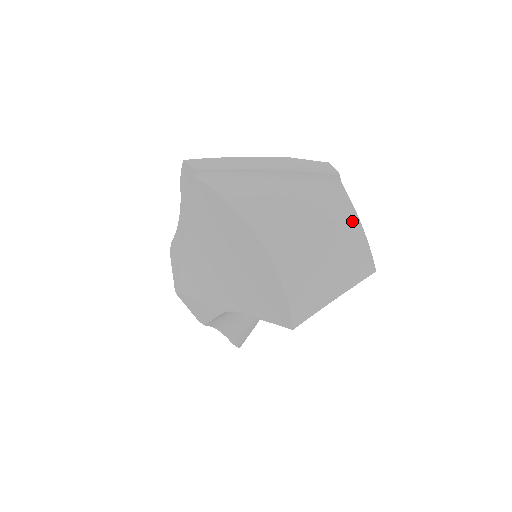
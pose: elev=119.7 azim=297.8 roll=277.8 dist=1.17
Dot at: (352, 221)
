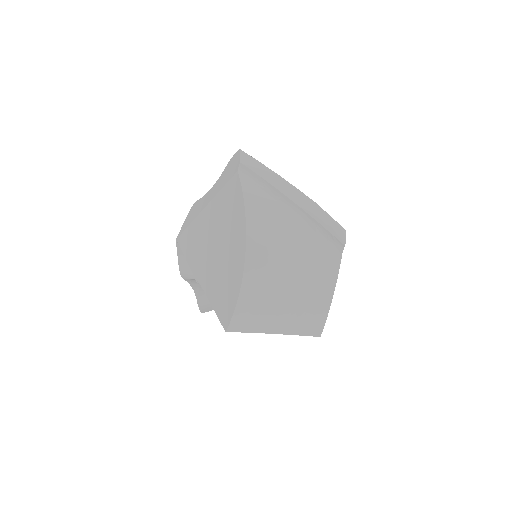
Dot at: (328, 287)
